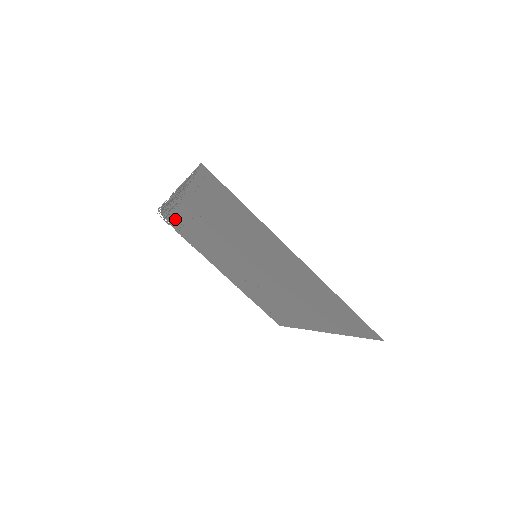
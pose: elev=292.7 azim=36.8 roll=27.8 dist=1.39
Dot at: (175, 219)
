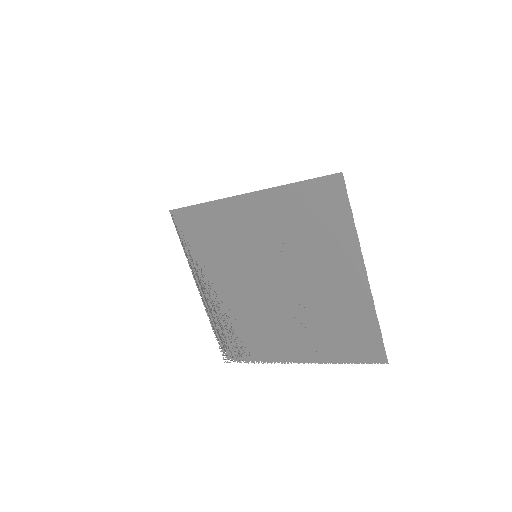
Dot at: occluded
